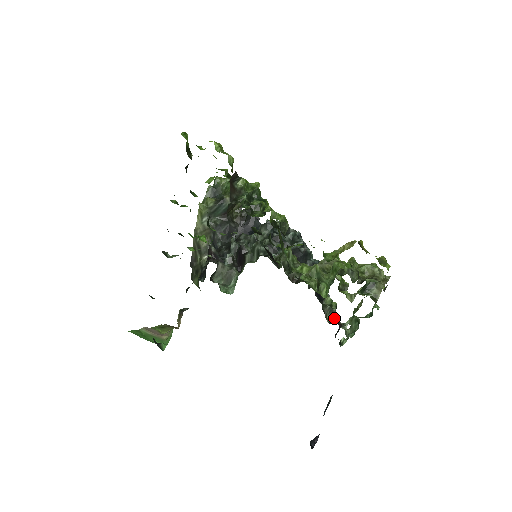
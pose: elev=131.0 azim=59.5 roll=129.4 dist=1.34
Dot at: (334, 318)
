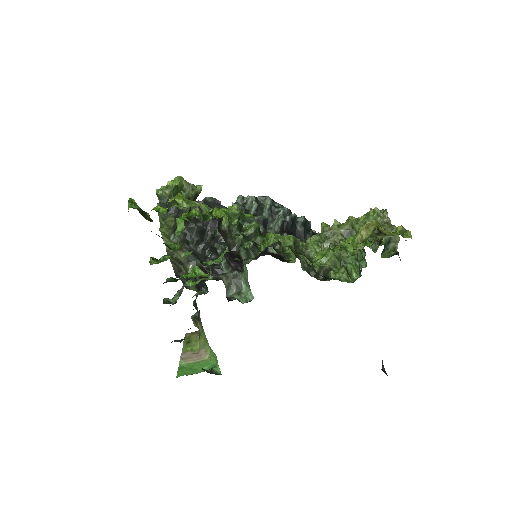
Dot at: occluded
